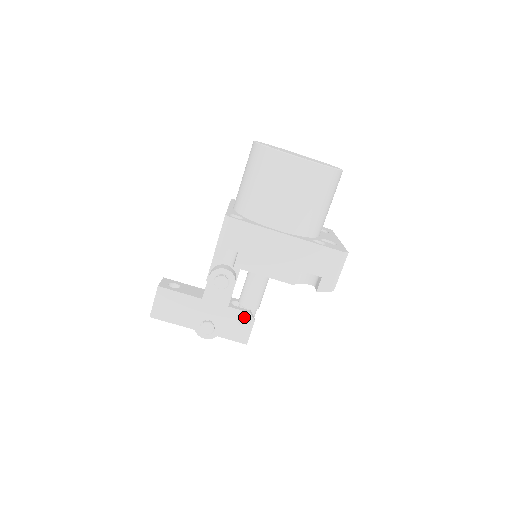
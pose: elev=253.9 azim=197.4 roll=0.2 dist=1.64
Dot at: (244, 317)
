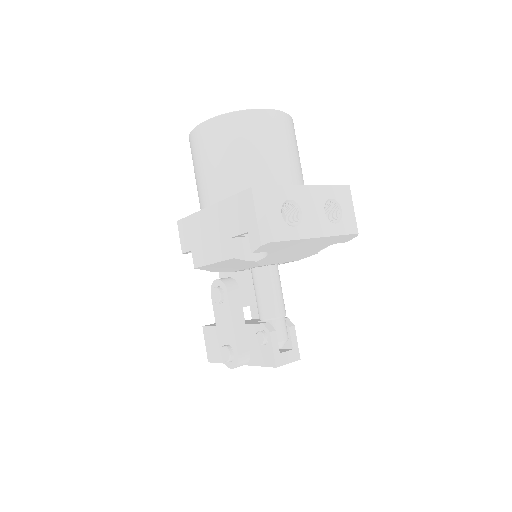
Dot at: (259, 331)
